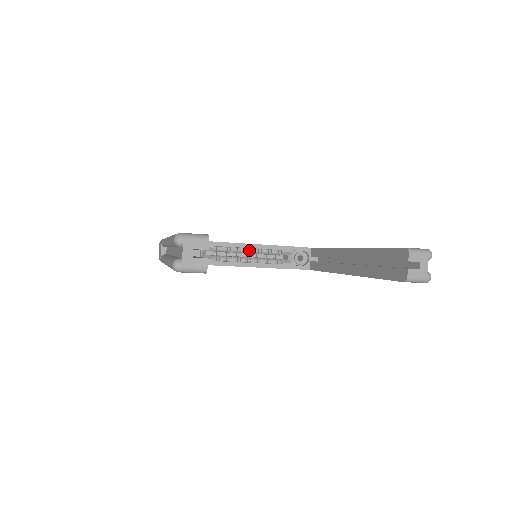
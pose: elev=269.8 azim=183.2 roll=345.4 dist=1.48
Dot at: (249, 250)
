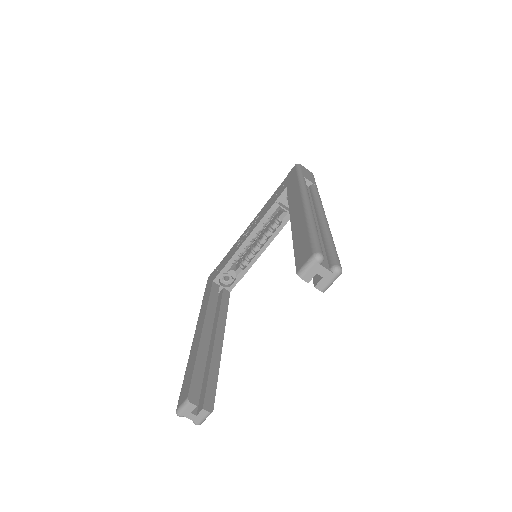
Dot at: (253, 238)
